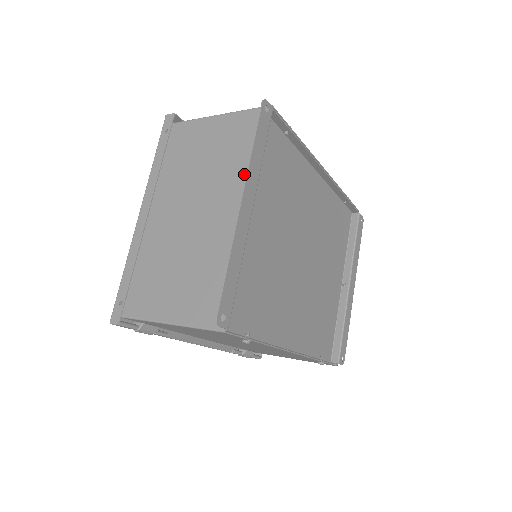
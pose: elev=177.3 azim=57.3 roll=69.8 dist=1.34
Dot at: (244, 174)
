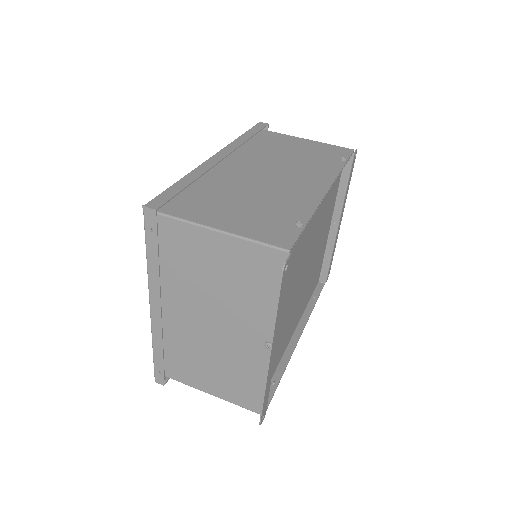
Dot at: (264, 313)
